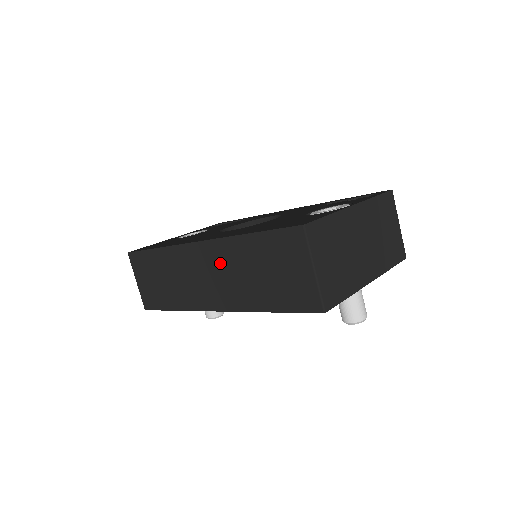
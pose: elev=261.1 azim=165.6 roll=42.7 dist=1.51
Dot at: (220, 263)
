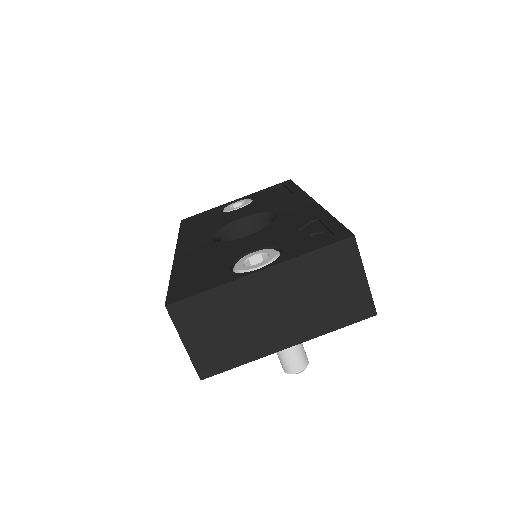
Dot at: occluded
